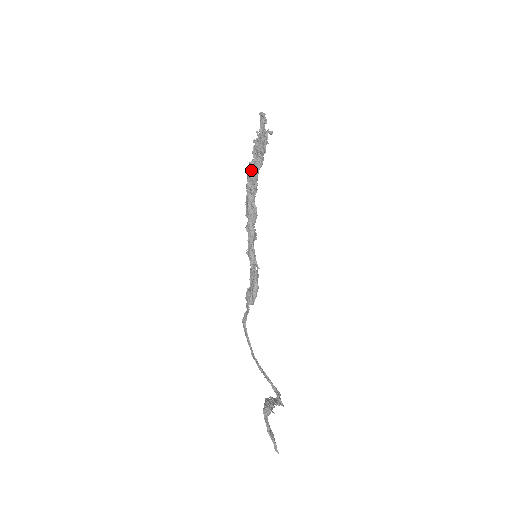
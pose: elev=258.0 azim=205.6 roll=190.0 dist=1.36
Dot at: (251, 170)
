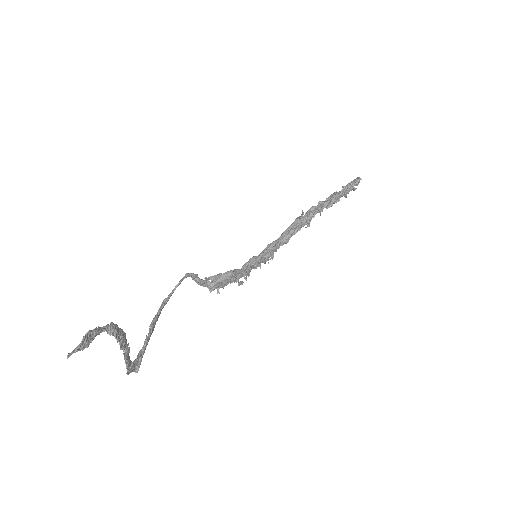
Dot at: (315, 206)
